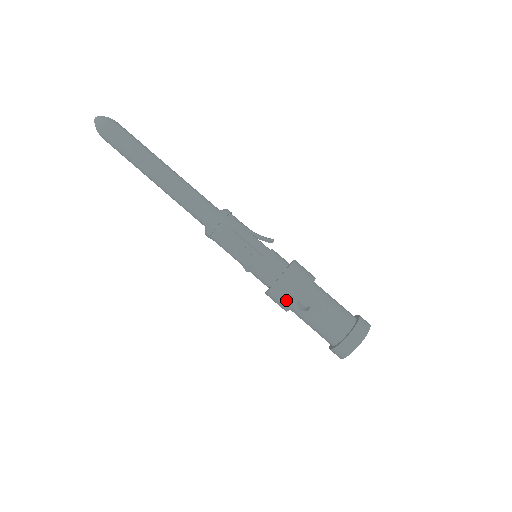
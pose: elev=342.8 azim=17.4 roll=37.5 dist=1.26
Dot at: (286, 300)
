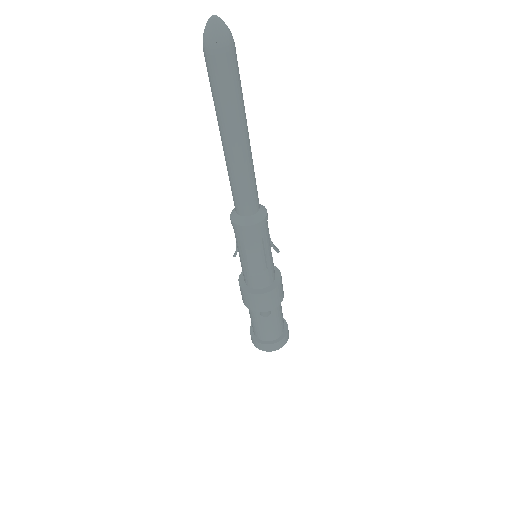
Dot at: (258, 306)
